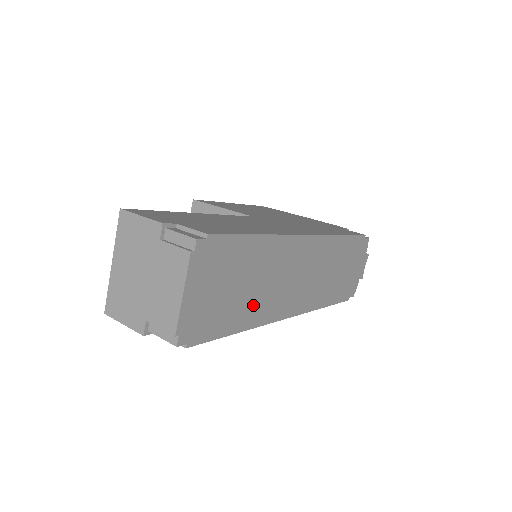
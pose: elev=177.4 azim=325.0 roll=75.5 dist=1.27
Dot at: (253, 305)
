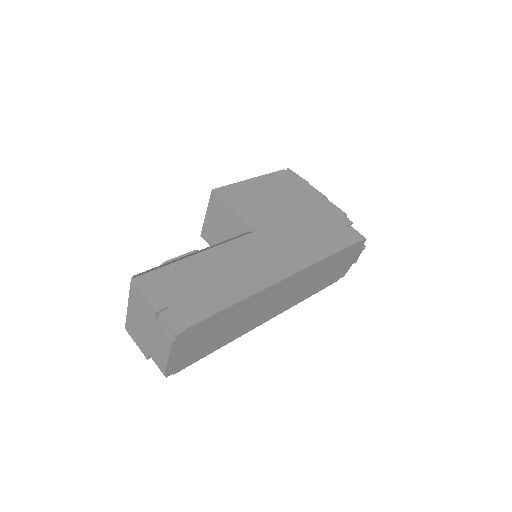
Dot at: (231, 333)
